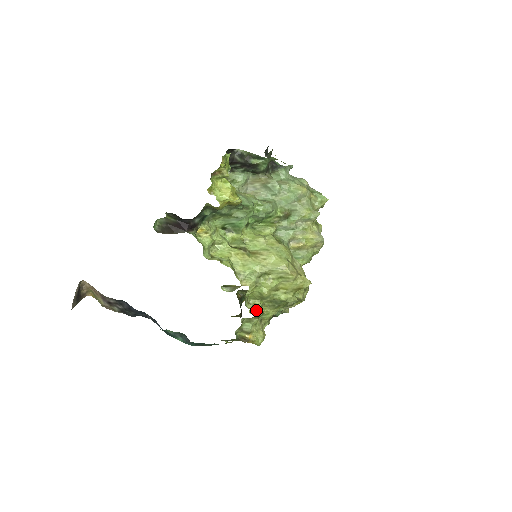
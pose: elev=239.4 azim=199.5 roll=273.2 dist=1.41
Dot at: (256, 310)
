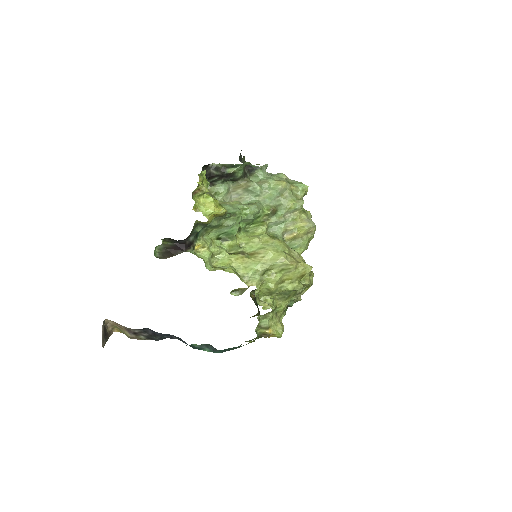
Dot at: (268, 305)
